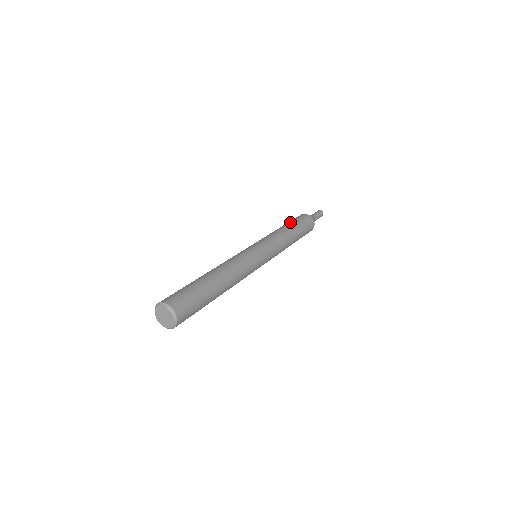
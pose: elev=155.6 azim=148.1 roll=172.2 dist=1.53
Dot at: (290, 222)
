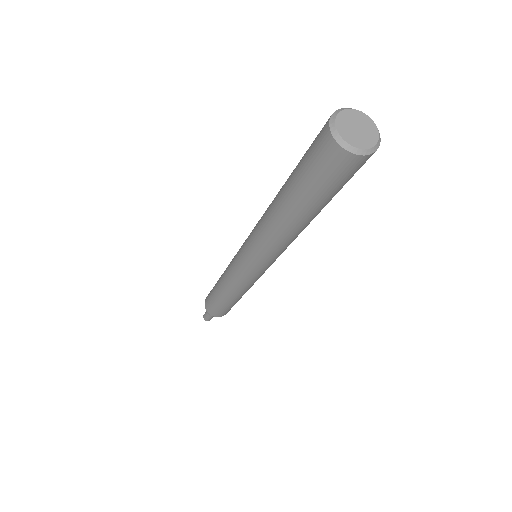
Dot at: occluded
